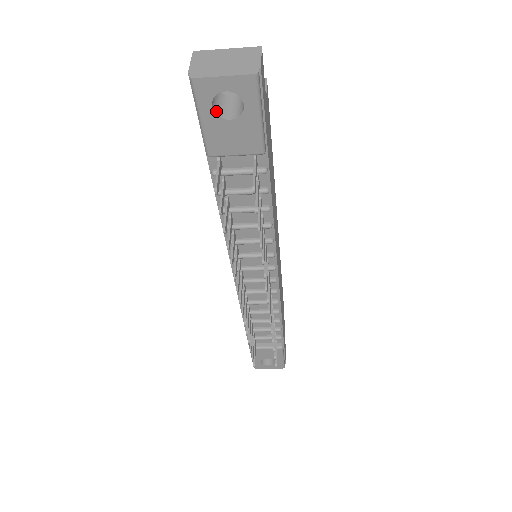
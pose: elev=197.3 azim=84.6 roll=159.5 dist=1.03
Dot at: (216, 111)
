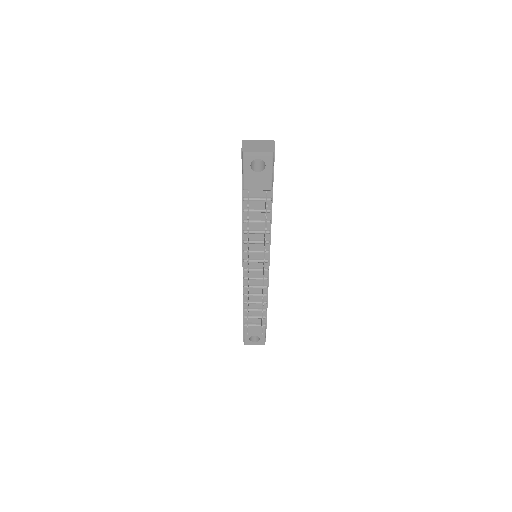
Dot at: (251, 168)
